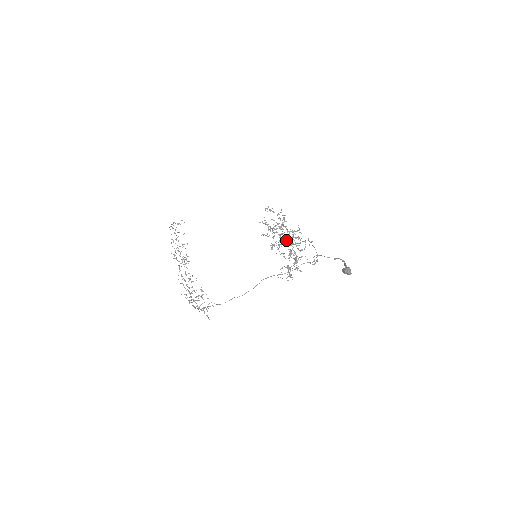
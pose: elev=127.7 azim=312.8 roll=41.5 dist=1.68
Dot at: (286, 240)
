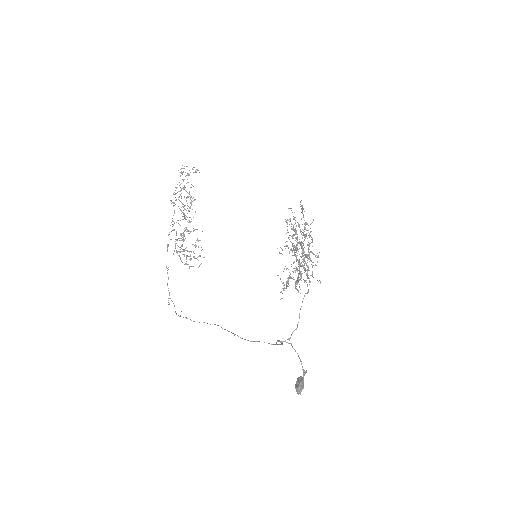
Dot at: (302, 251)
